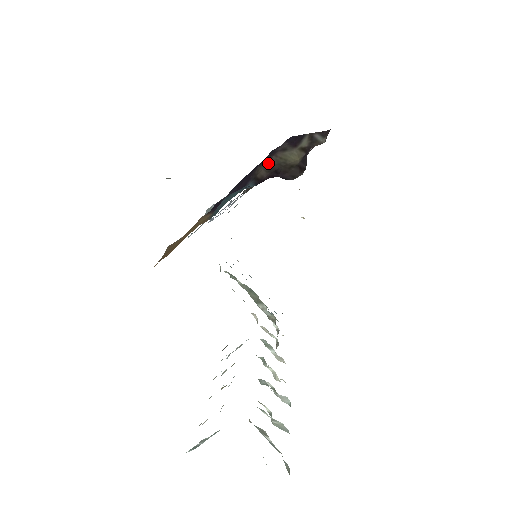
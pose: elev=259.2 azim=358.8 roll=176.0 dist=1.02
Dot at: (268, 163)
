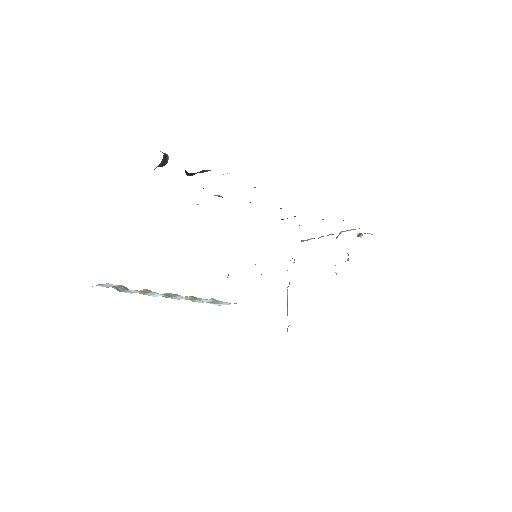
Dot at: (203, 170)
